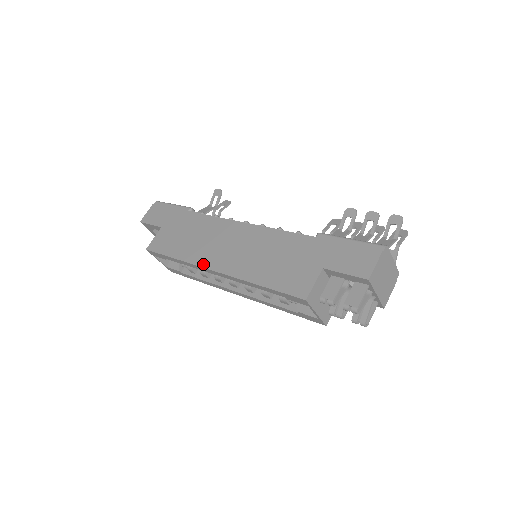
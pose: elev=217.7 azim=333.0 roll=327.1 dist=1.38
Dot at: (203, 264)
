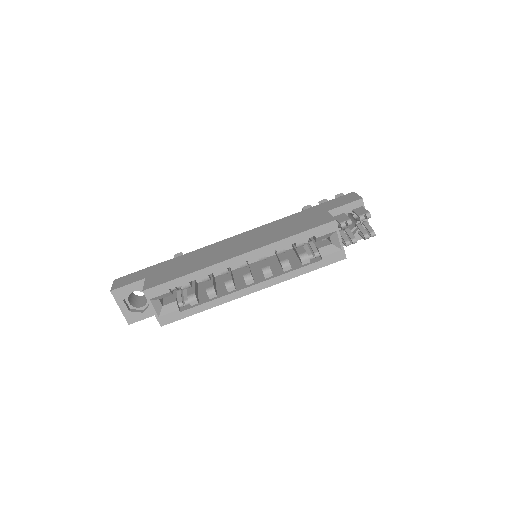
Dot at: (224, 259)
